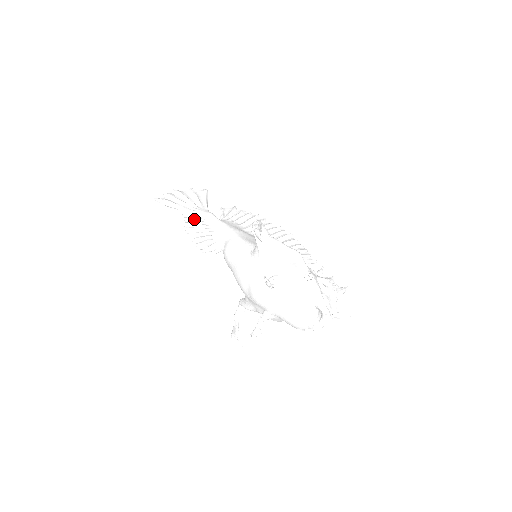
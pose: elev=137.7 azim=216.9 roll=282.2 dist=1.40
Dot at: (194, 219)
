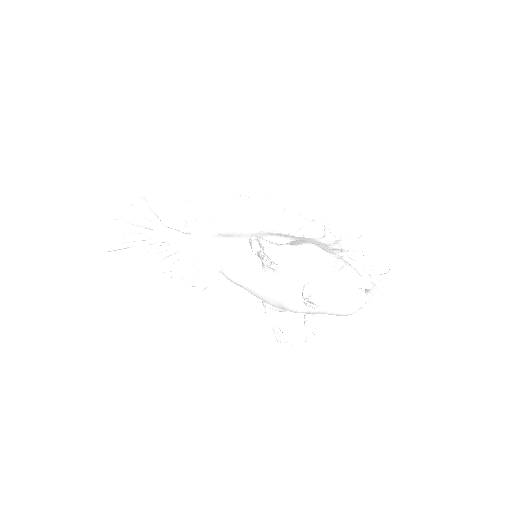
Dot at: (163, 251)
